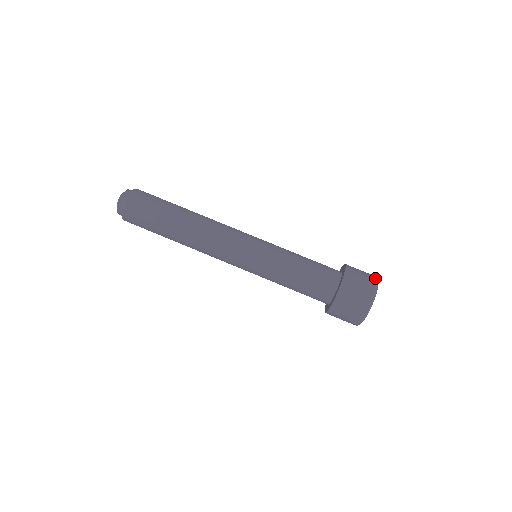
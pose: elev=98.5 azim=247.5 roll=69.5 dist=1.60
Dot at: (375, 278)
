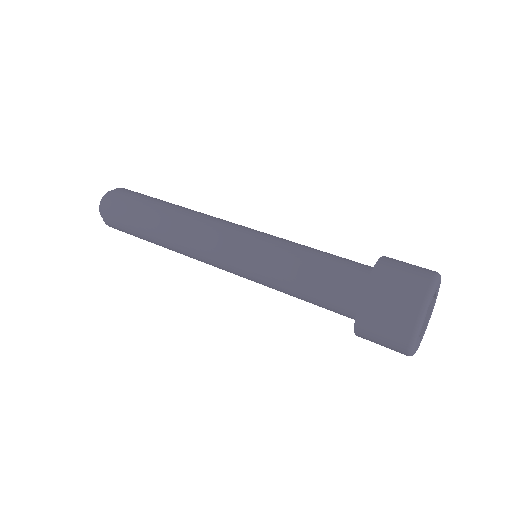
Dot at: occluded
